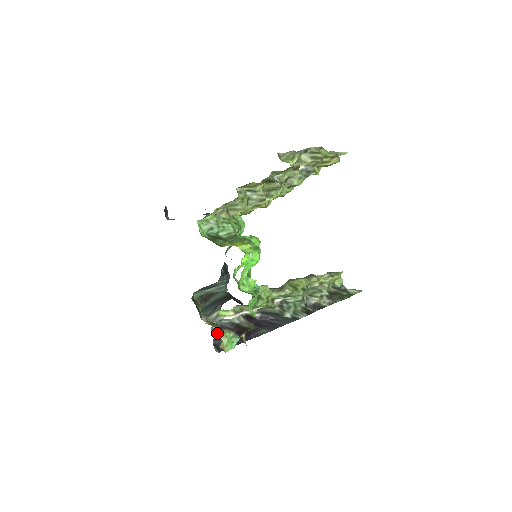
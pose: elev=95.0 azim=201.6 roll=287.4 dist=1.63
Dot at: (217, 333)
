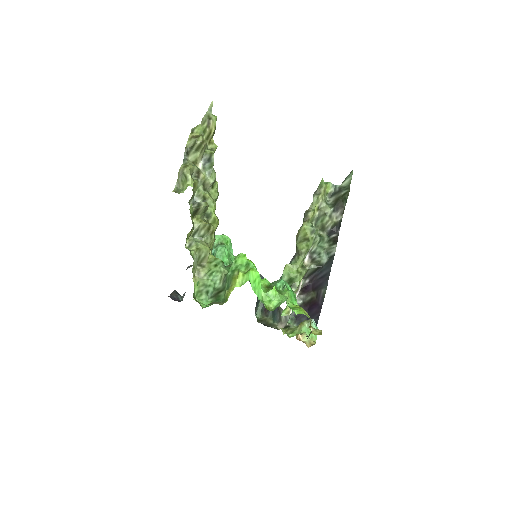
Dot at: occluded
